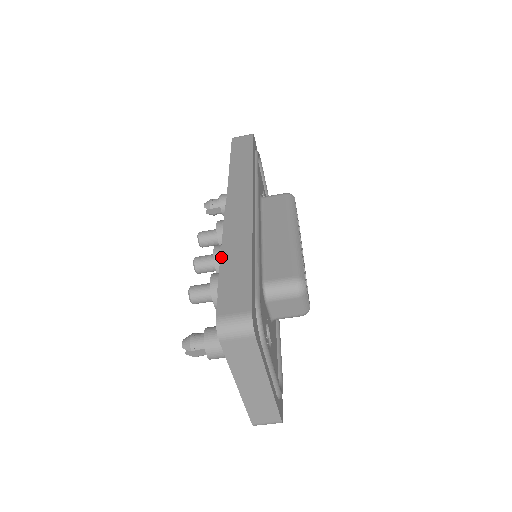
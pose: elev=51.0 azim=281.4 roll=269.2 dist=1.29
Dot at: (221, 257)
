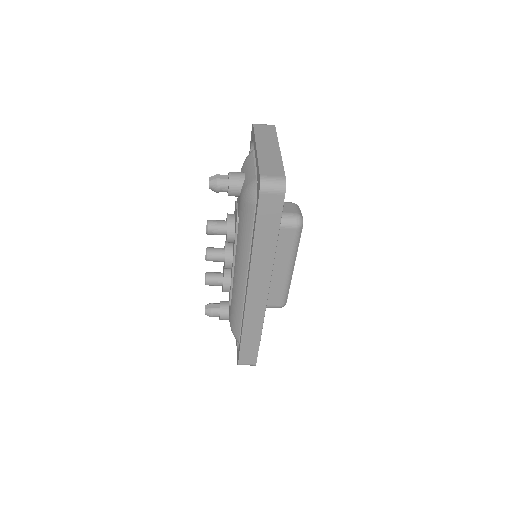
Dot at: (242, 335)
